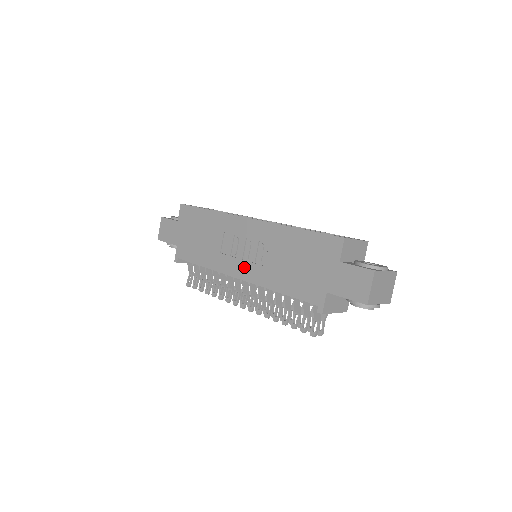
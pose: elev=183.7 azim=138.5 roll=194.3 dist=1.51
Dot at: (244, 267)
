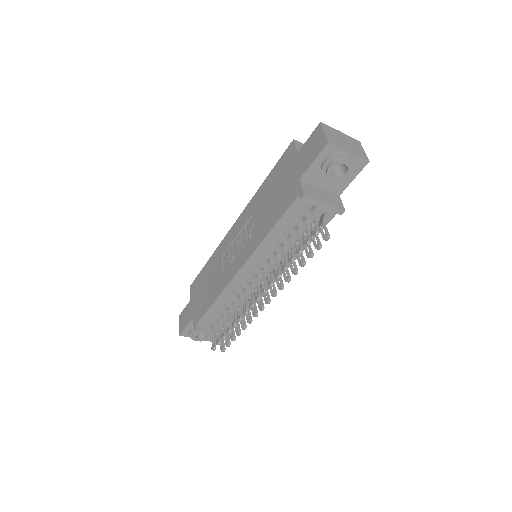
Dot at: (241, 255)
